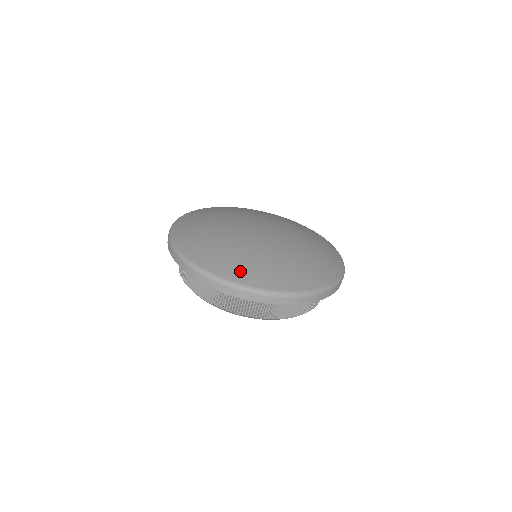
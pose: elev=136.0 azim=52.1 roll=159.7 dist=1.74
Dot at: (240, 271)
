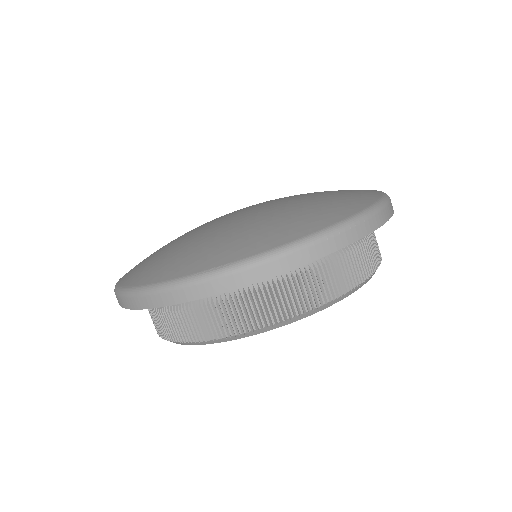
Dot at: (141, 271)
